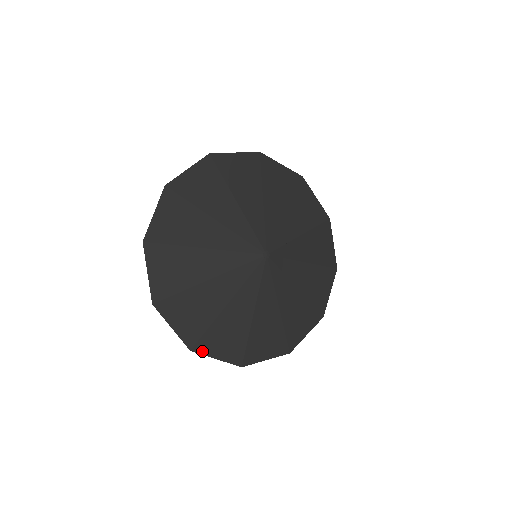
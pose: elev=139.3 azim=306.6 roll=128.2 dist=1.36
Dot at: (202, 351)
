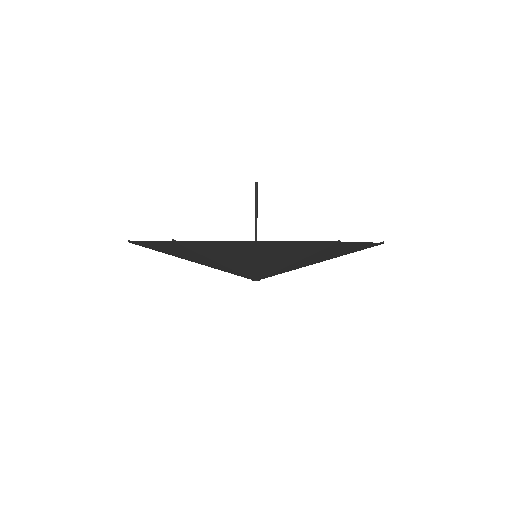
Dot at: occluded
